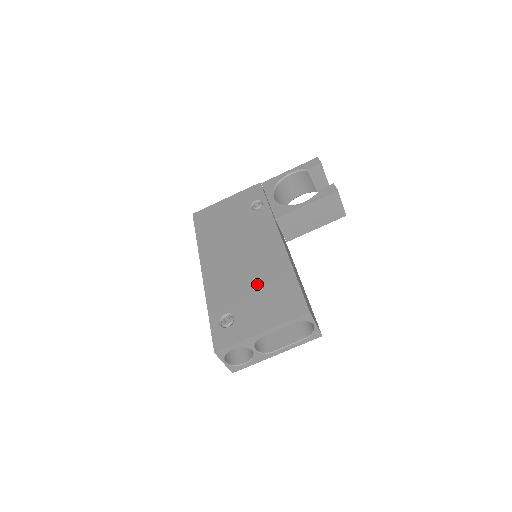
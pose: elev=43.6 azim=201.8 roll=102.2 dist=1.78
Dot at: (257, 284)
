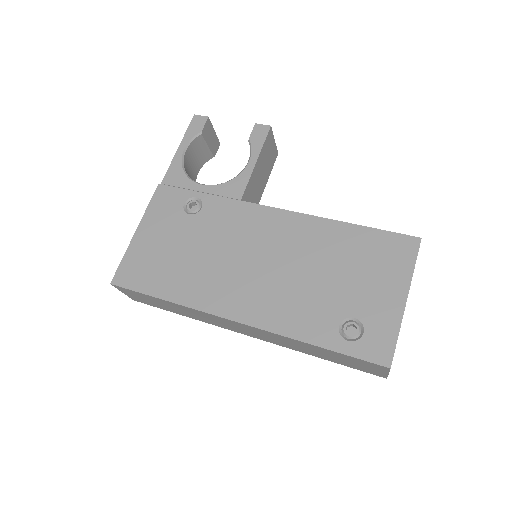
Dot at: (327, 268)
